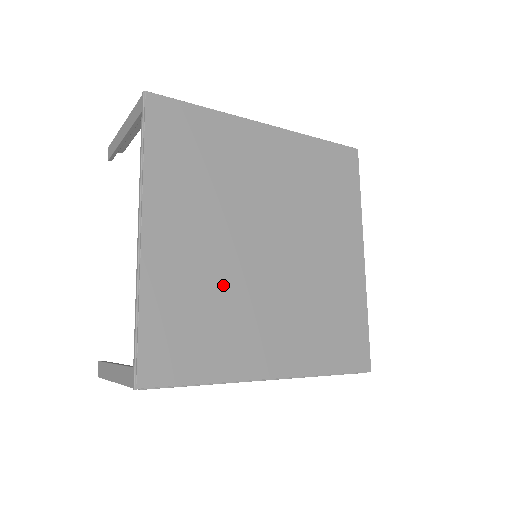
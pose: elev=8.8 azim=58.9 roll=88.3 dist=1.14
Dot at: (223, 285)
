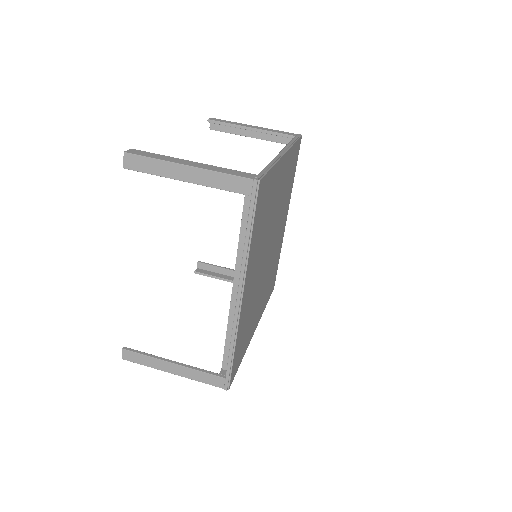
Dot at: (255, 297)
